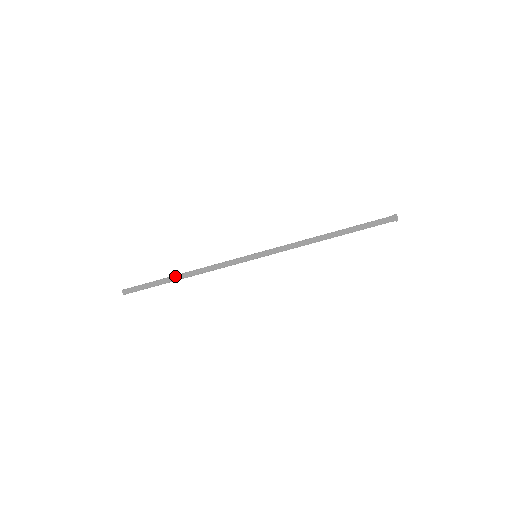
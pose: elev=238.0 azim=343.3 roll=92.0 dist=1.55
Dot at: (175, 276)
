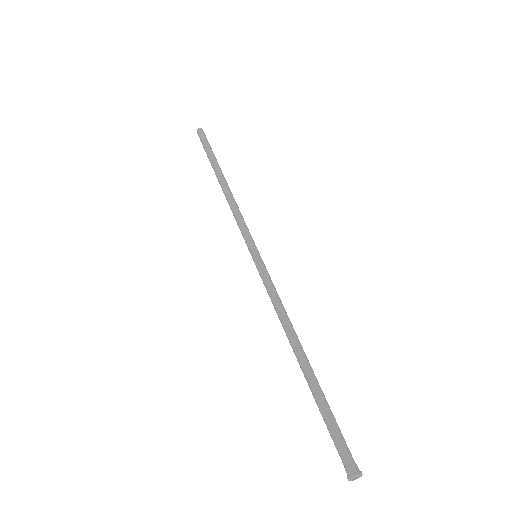
Dot at: (215, 174)
